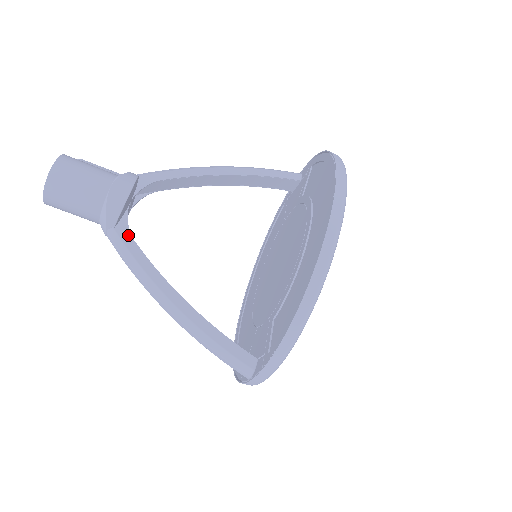
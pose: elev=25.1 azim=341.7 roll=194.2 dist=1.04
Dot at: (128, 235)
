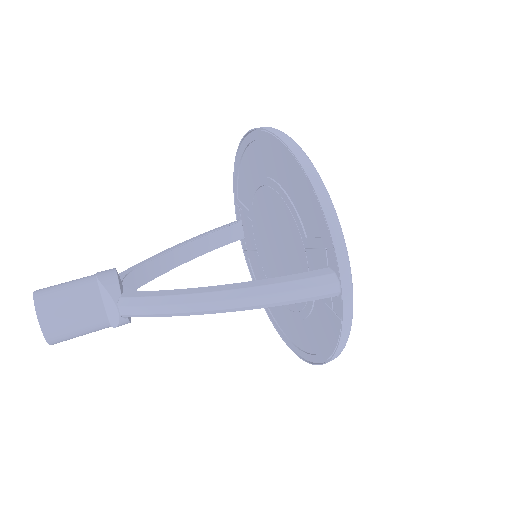
Dot at: (138, 293)
